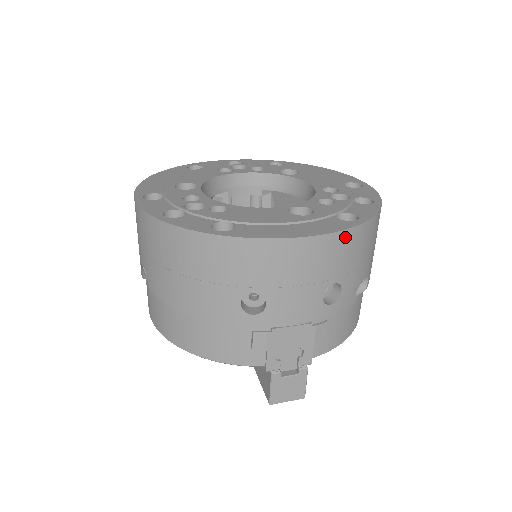
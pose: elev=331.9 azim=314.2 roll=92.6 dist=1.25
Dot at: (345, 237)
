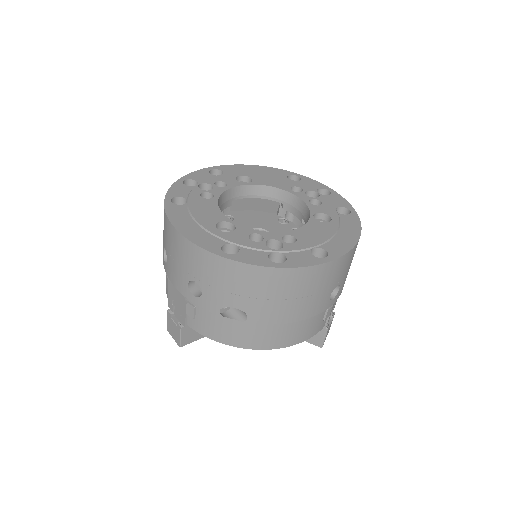
Dot at: occluded
